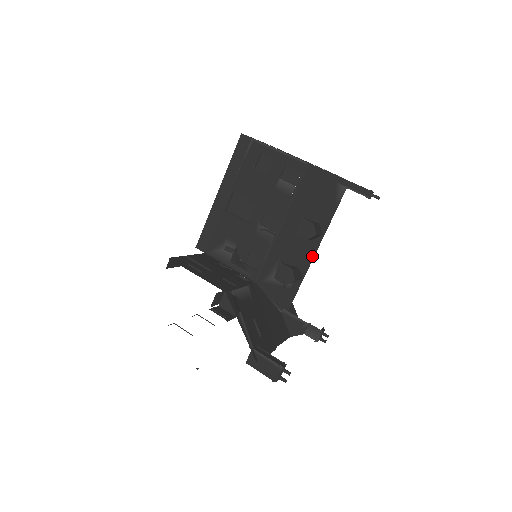
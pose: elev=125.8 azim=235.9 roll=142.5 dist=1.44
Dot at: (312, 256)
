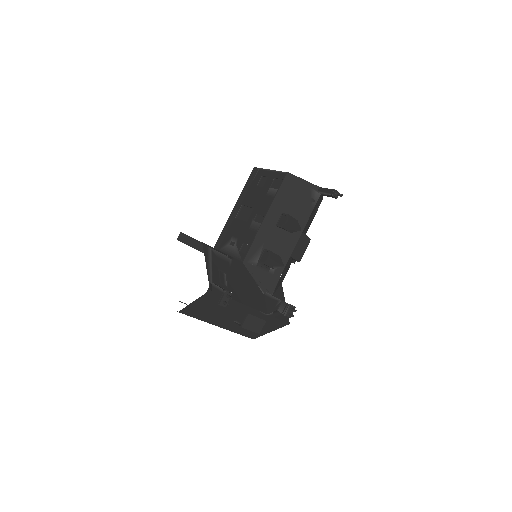
Dot at: (292, 248)
